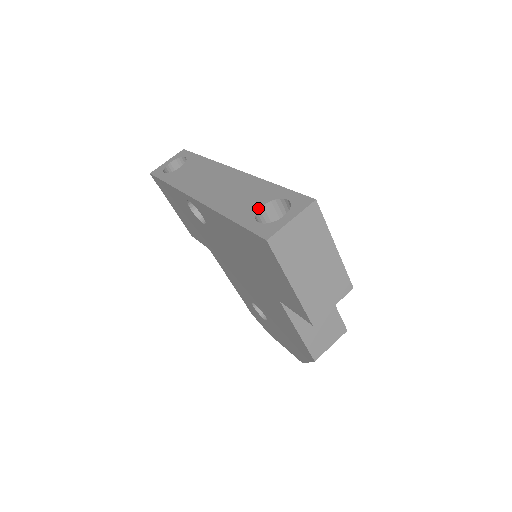
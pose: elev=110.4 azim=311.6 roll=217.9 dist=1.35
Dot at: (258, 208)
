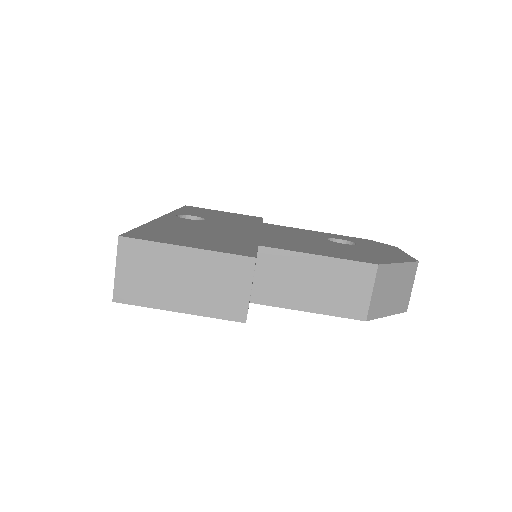
Dot at: occluded
